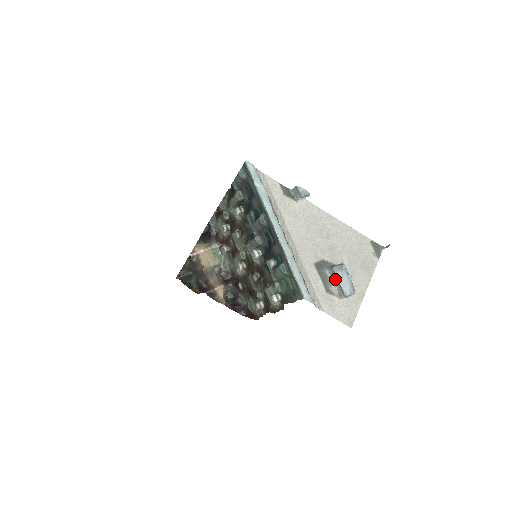
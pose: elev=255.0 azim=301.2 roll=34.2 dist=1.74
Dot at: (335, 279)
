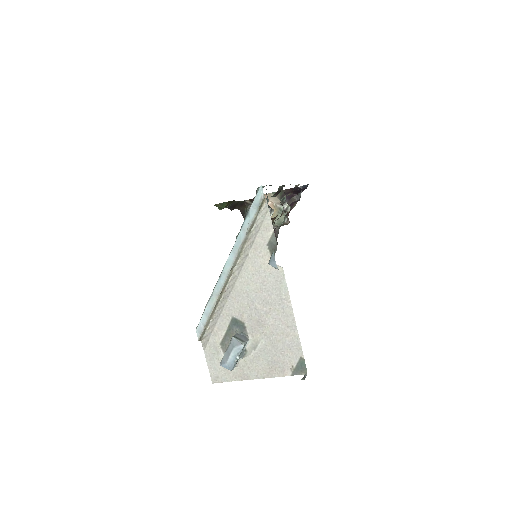
Dot at: occluded
